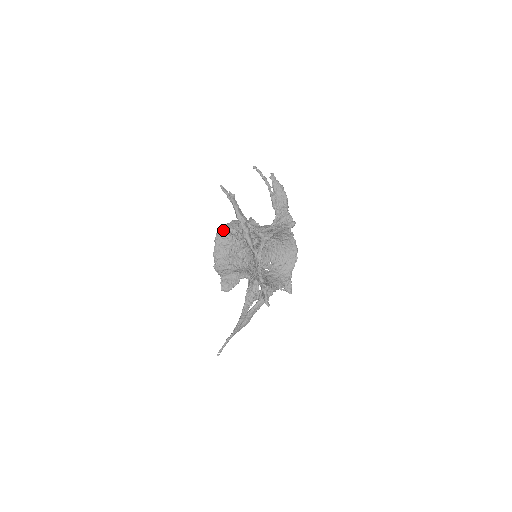
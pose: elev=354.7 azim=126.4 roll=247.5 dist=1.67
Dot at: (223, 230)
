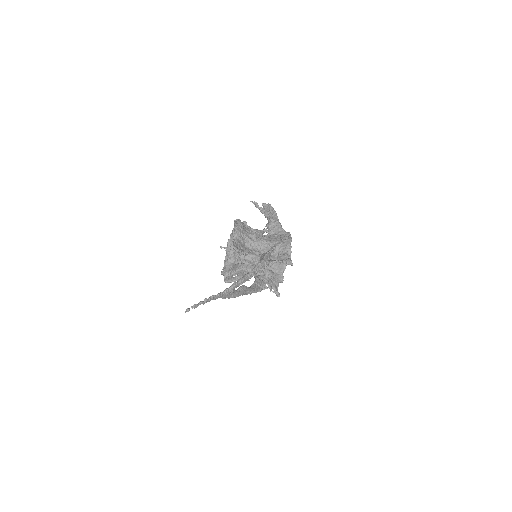
Dot at: occluded
